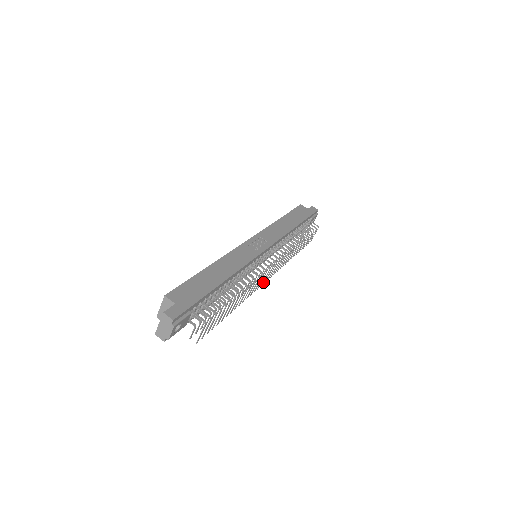
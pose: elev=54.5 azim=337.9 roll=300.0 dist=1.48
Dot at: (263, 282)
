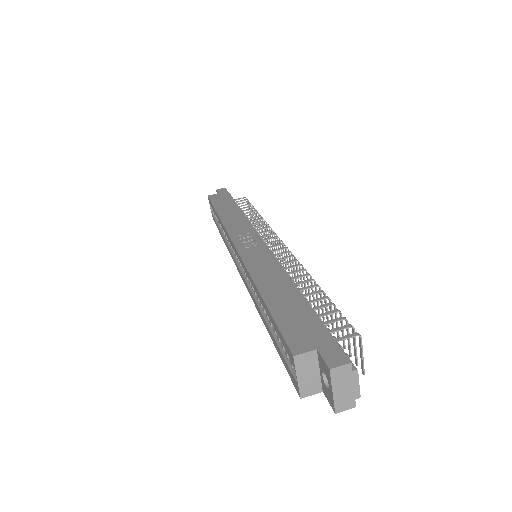
Dot at: occluded
